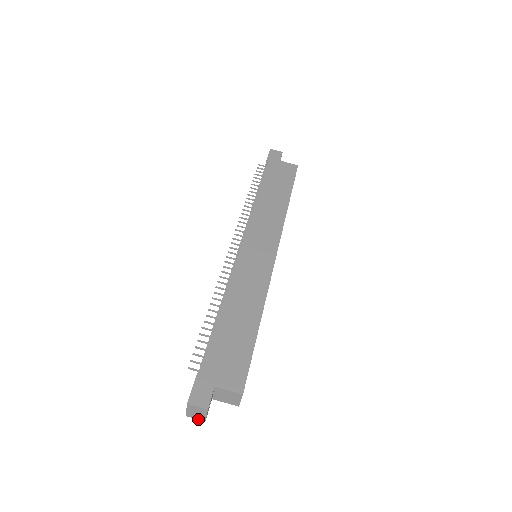
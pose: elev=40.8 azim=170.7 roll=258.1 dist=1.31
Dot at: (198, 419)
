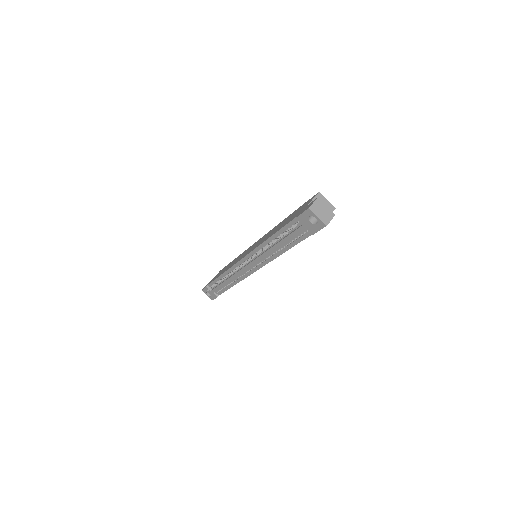
Dot at: occluded
